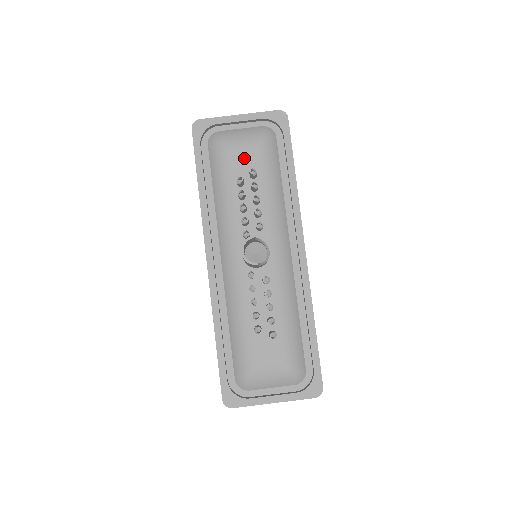
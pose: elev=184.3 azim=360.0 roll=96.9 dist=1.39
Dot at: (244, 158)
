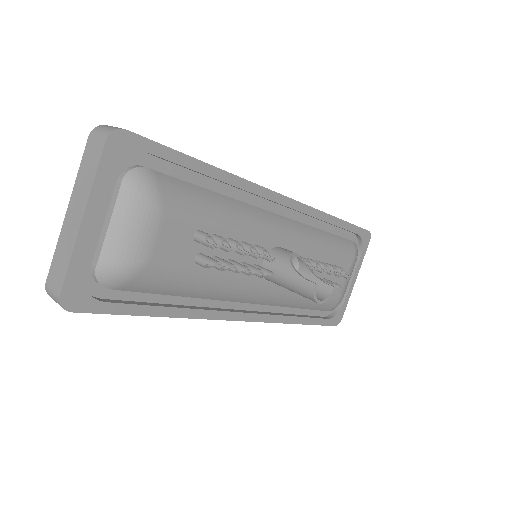
Dot at: (170, 242)
